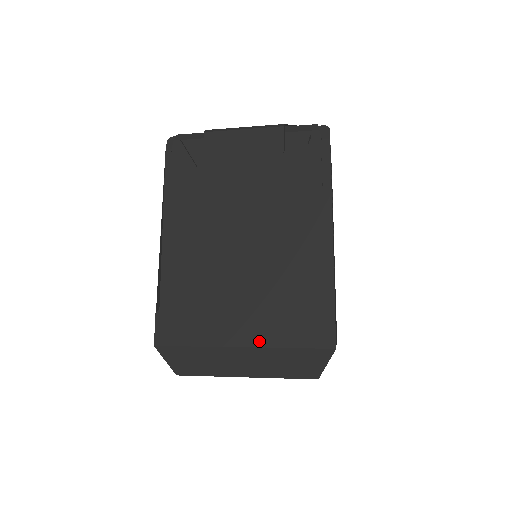
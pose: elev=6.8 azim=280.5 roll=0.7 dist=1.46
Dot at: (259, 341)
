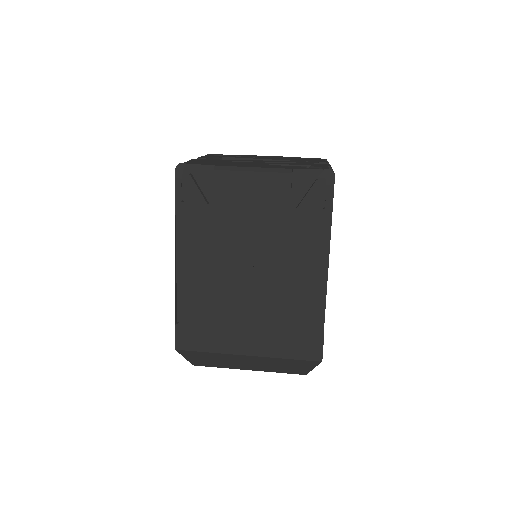
Dot at: (262, 352)
